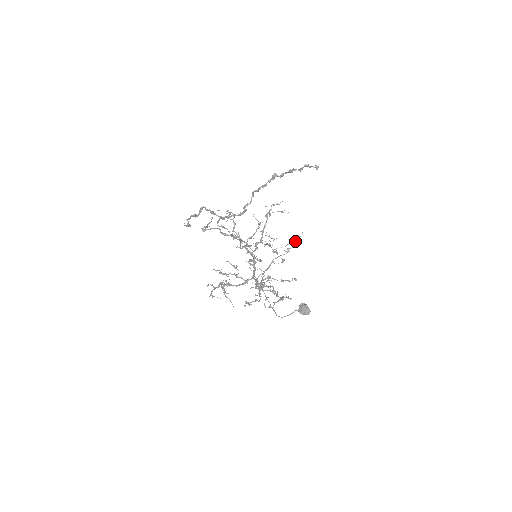
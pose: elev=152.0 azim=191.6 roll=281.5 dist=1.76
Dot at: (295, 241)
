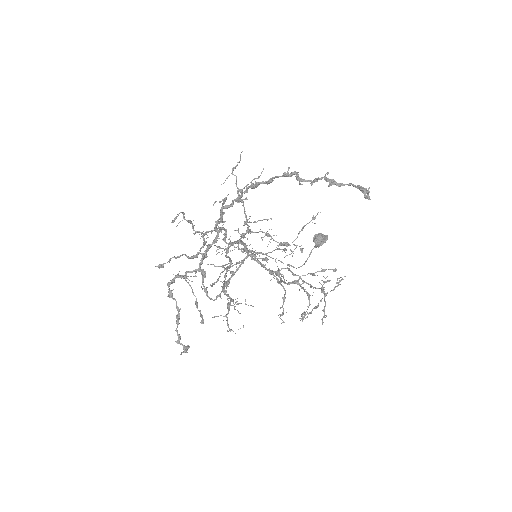
Dot at: occluded
